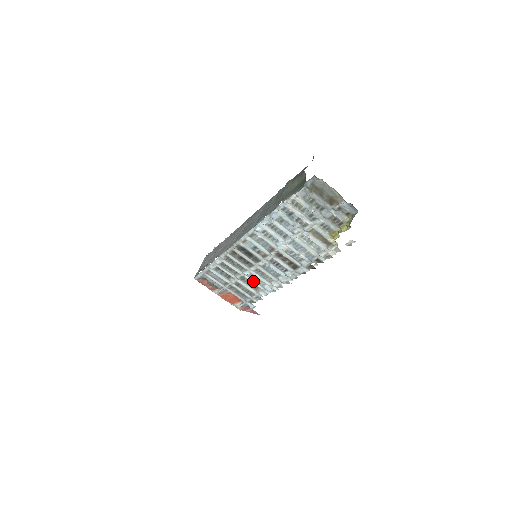
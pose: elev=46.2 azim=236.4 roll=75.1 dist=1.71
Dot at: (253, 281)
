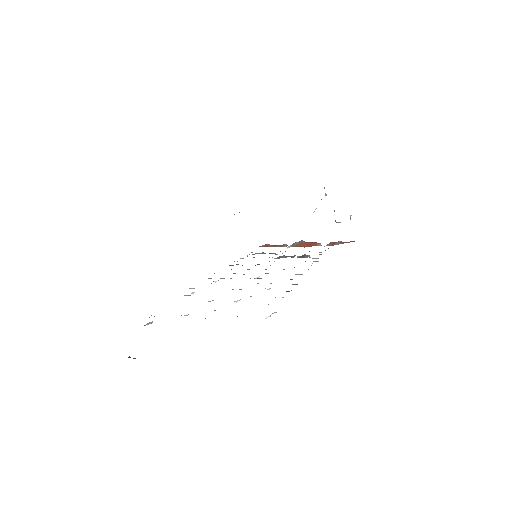
Dot at: occluded
